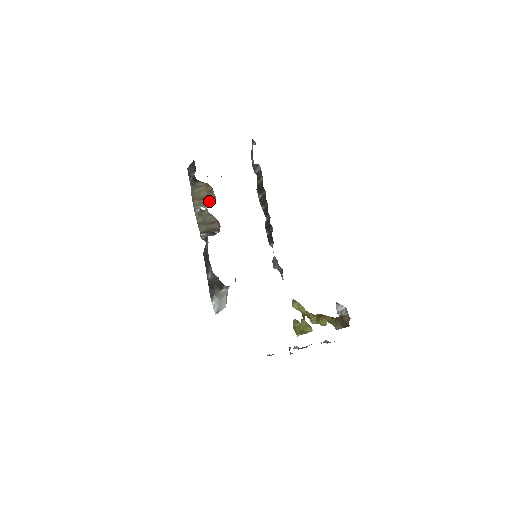
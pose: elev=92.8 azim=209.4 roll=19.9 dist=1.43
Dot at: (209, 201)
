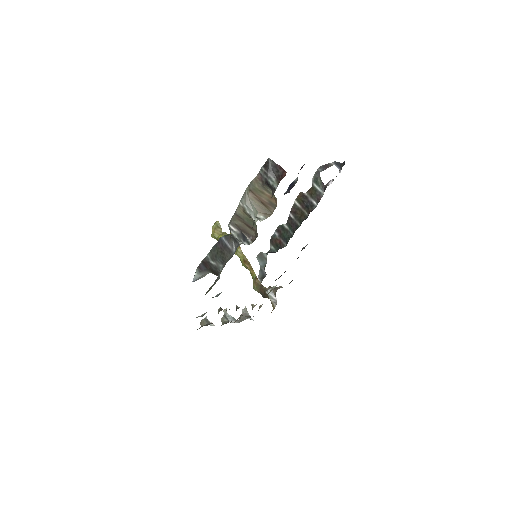
Dot at: (264, 211)
